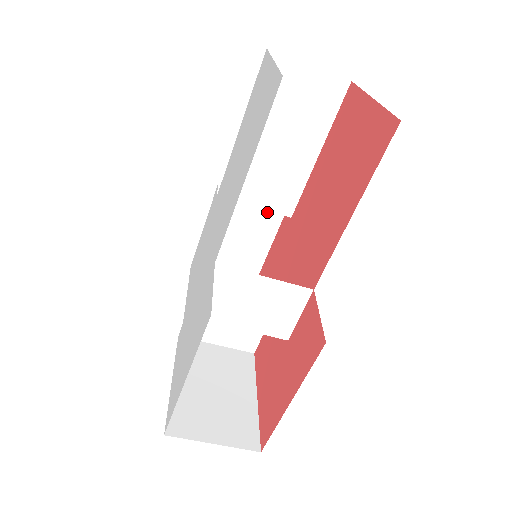
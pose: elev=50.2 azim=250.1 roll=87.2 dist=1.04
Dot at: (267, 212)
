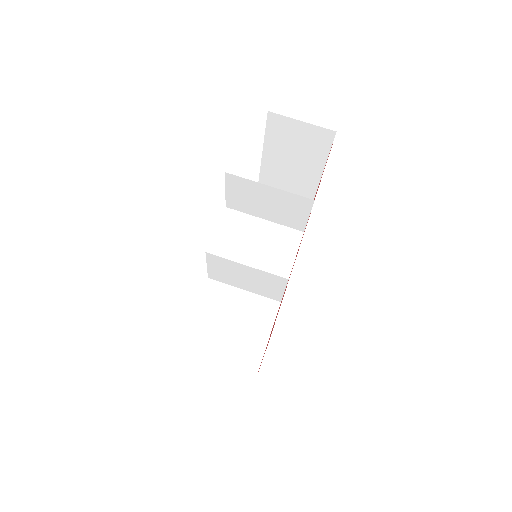
Dot at: occluded
